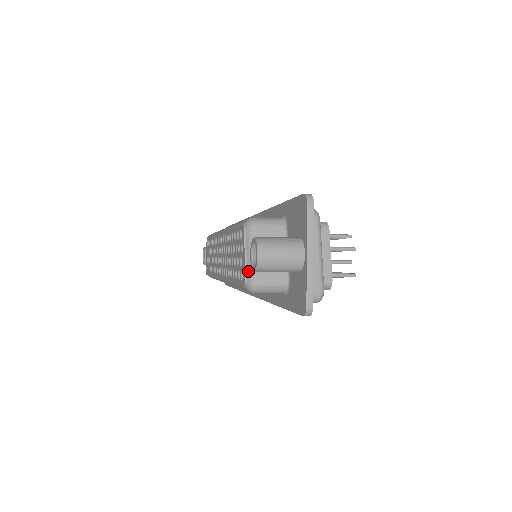
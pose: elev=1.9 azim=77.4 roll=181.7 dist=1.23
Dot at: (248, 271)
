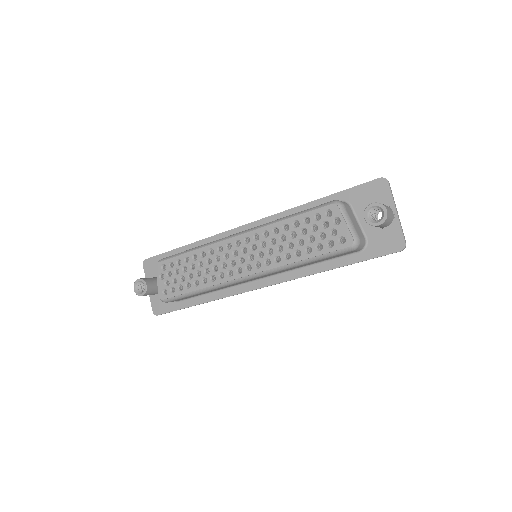
Dot at: (352, 233)
